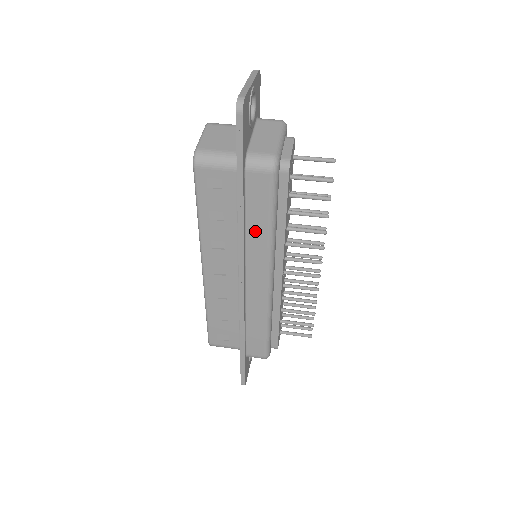
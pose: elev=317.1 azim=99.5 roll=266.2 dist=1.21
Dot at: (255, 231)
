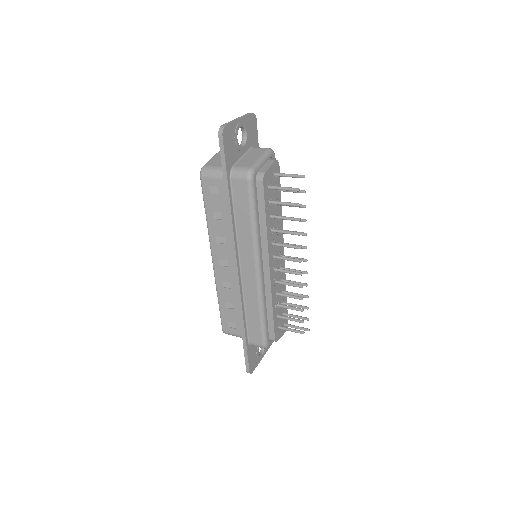
Dot at: (242, 227)
